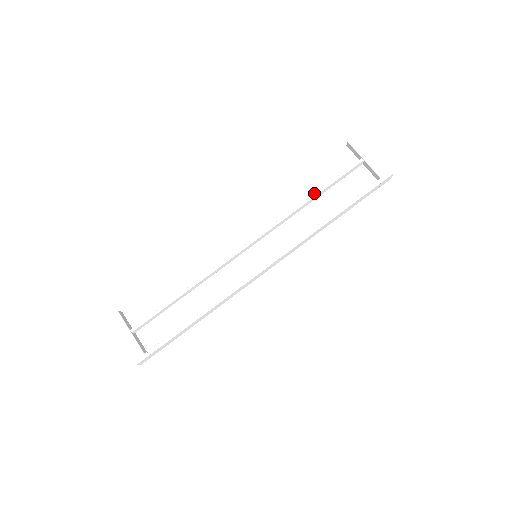
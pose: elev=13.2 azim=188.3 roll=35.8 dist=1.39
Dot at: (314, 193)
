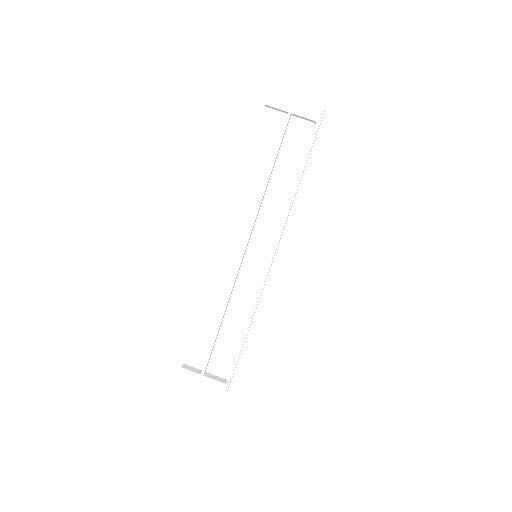
Dot at: (268, 172)
